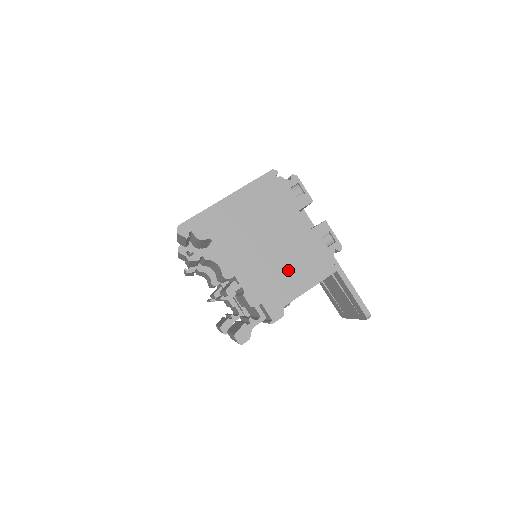
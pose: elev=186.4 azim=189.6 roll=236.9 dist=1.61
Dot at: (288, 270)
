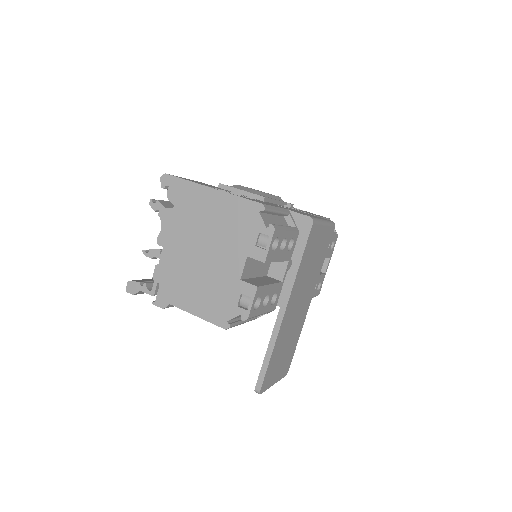
Dot at: (196, 286)
